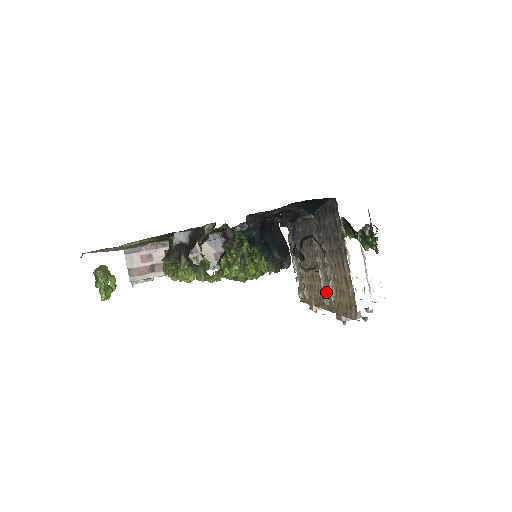
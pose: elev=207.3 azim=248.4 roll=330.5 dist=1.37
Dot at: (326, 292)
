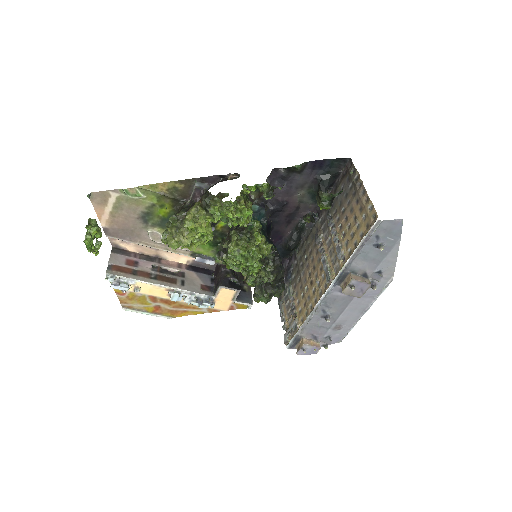
Dot at: (332, 267)
